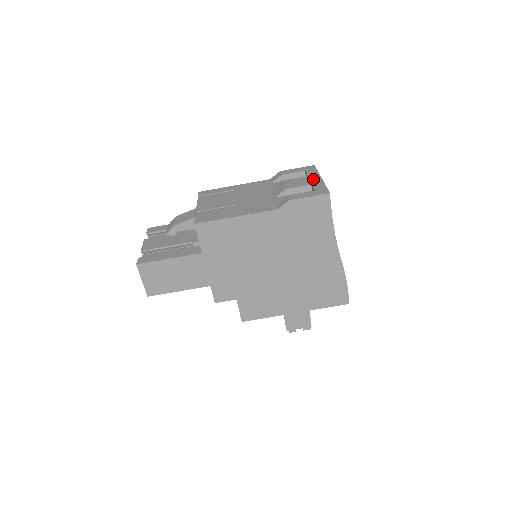
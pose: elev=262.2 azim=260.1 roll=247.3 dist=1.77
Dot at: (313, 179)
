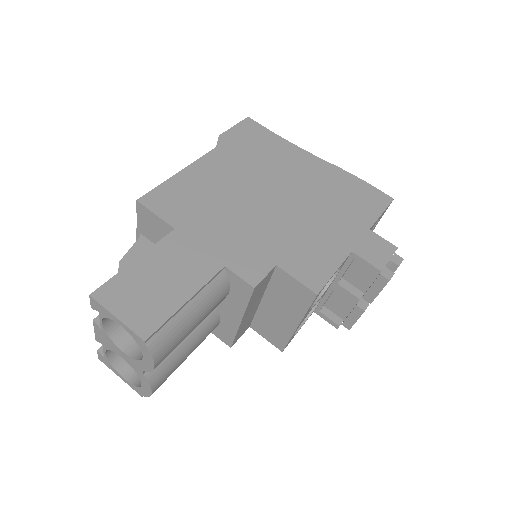
Dot at: occluded
